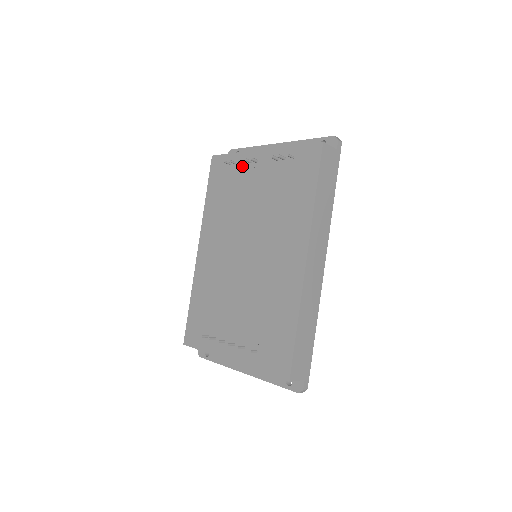
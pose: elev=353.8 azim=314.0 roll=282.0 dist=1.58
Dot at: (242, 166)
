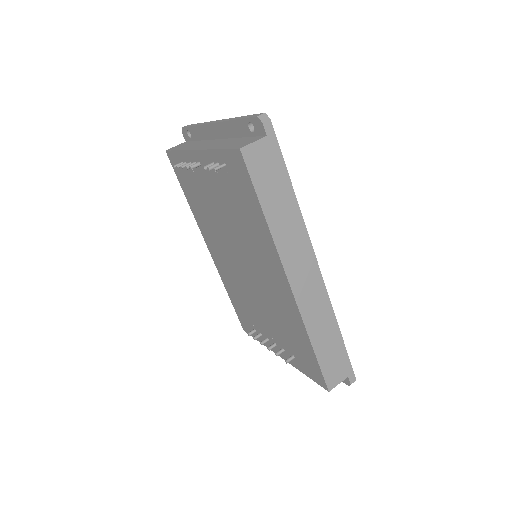
Dot at: occluded
